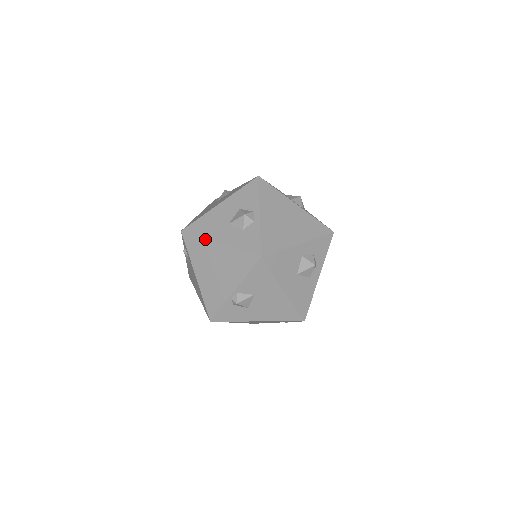
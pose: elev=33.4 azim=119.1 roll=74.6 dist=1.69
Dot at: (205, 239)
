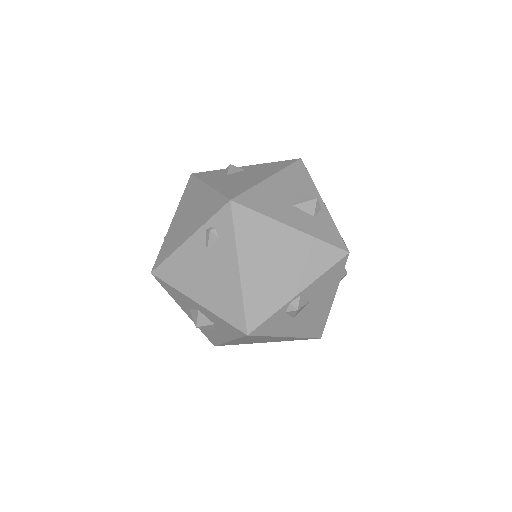
Dot at: (271, 218)
